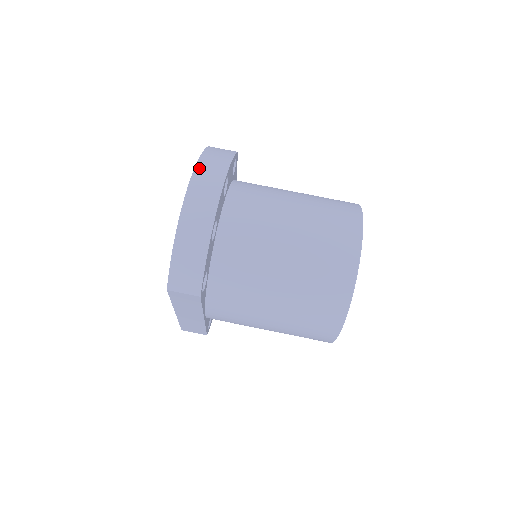
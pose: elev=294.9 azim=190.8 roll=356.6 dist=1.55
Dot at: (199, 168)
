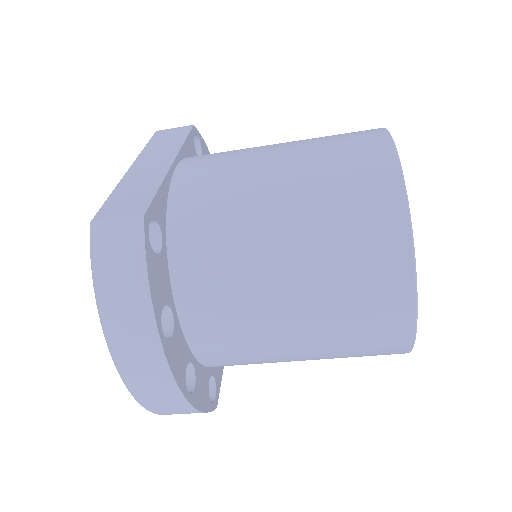
Dot at: (111, 336)
